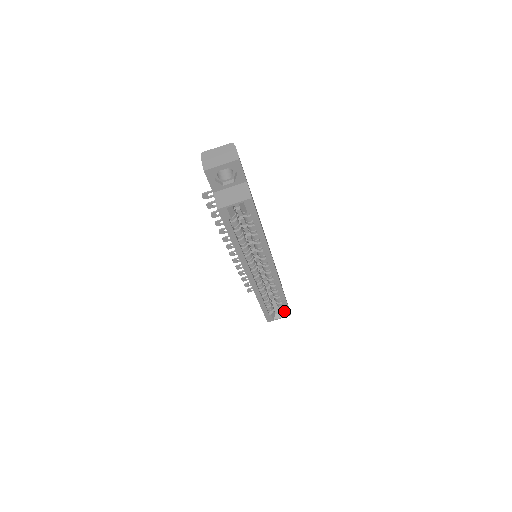
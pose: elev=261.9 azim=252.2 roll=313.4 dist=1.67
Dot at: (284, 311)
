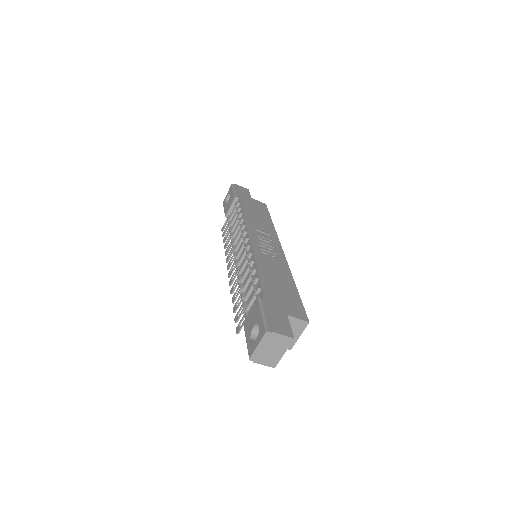
Dot at: occluded
